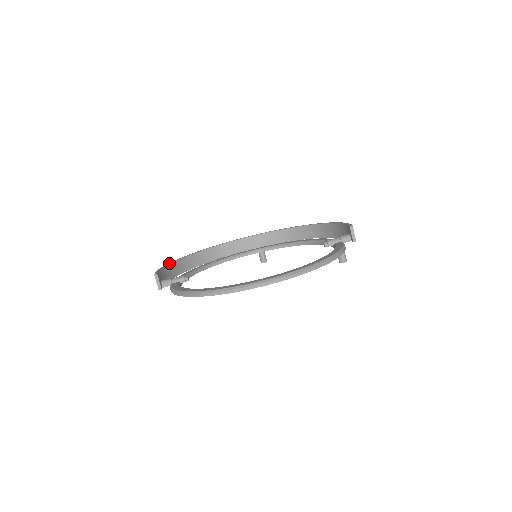
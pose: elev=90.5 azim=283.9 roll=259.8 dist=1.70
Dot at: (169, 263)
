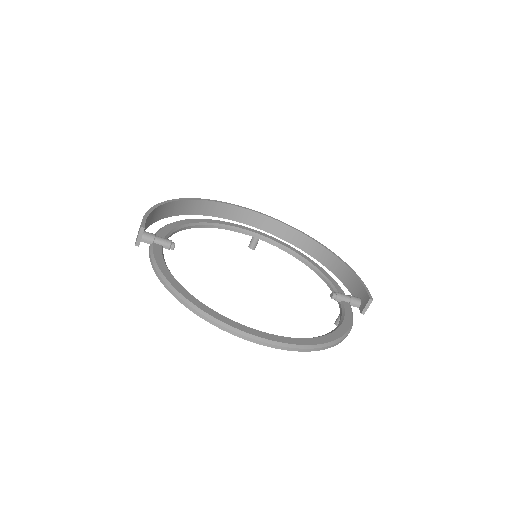
Dot at: (159, 204)
